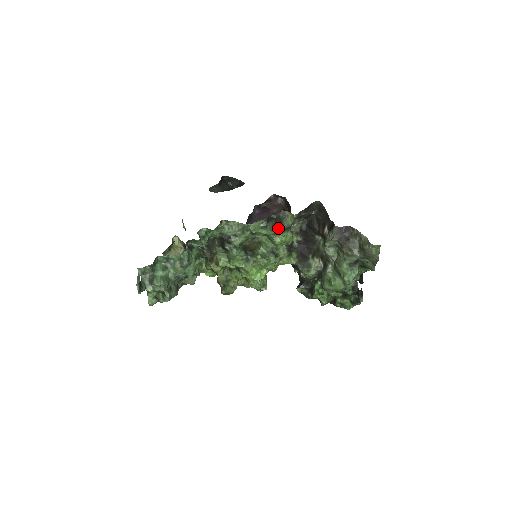
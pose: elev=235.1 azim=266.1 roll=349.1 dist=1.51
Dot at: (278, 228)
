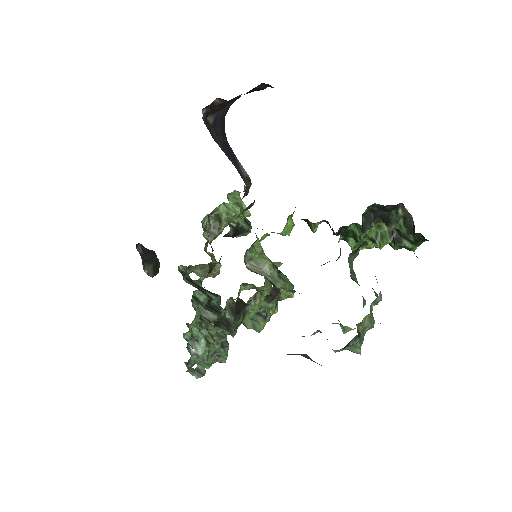
Dot at: (233, 332)
